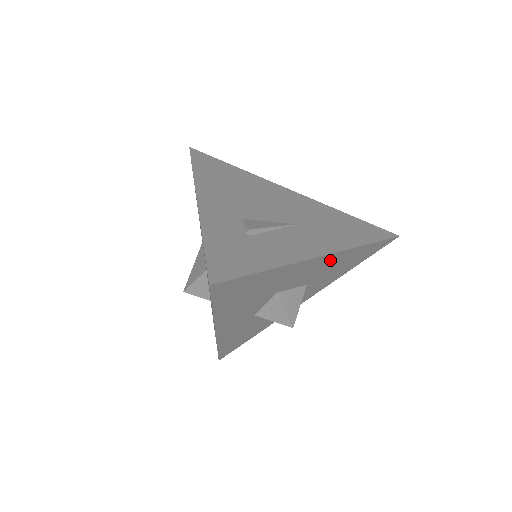
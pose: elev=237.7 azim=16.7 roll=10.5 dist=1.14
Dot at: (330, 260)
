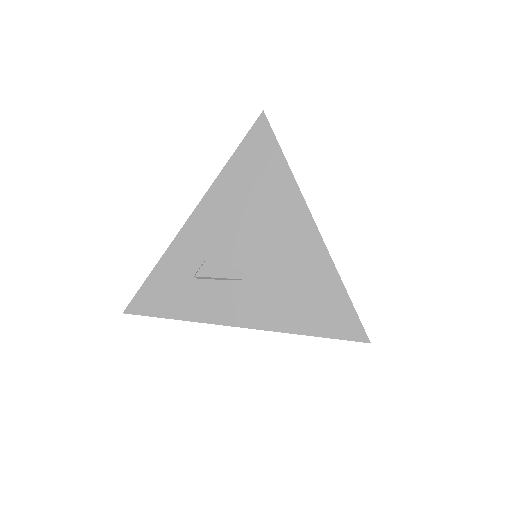
Dot at: occluded
